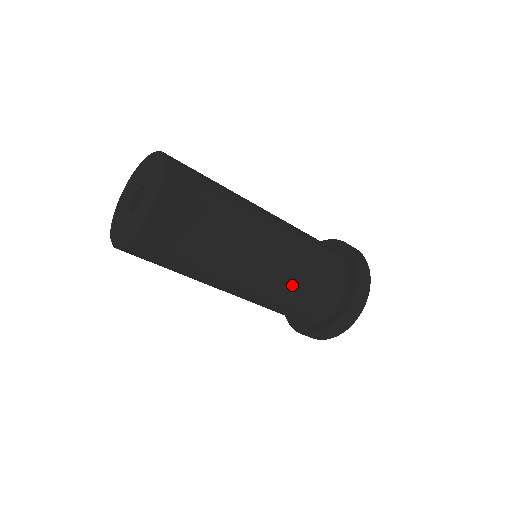
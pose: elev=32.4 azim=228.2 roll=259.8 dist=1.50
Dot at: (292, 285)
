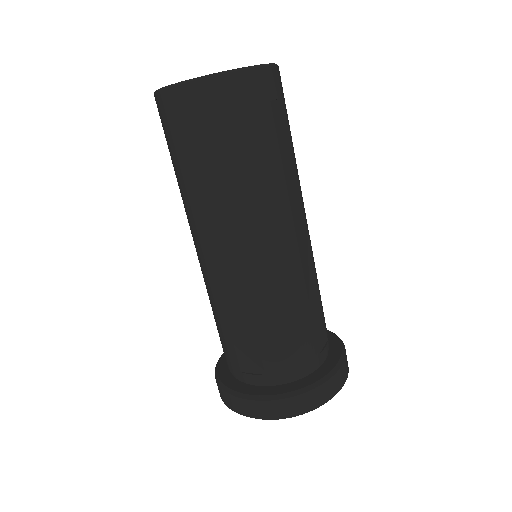
Dot at: (282, 299)
